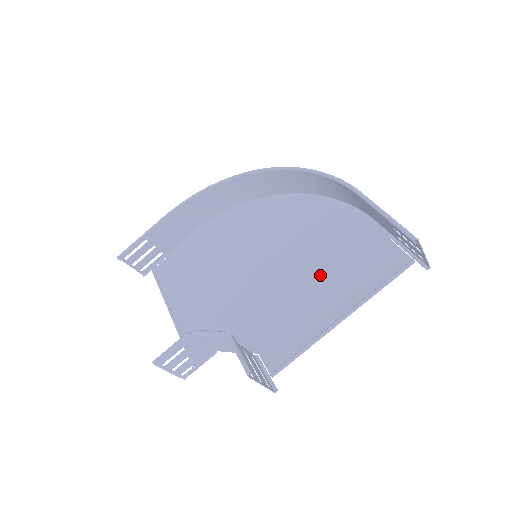
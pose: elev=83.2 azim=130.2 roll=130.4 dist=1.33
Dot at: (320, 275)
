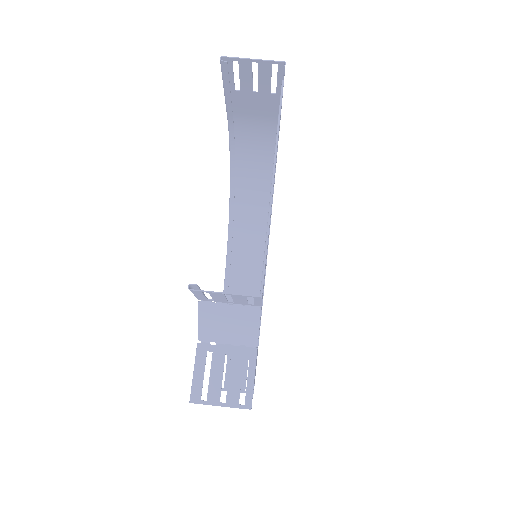
Dot at: occluded
